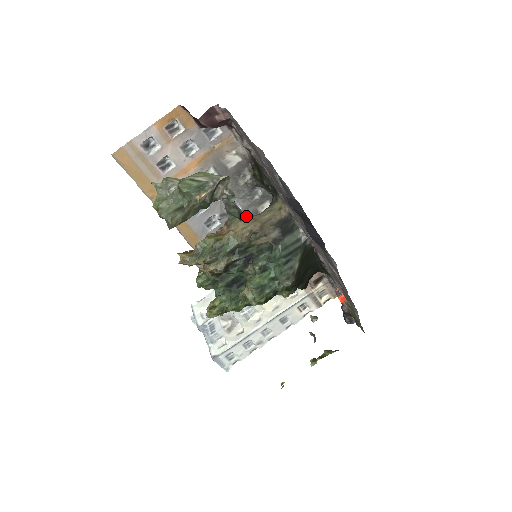
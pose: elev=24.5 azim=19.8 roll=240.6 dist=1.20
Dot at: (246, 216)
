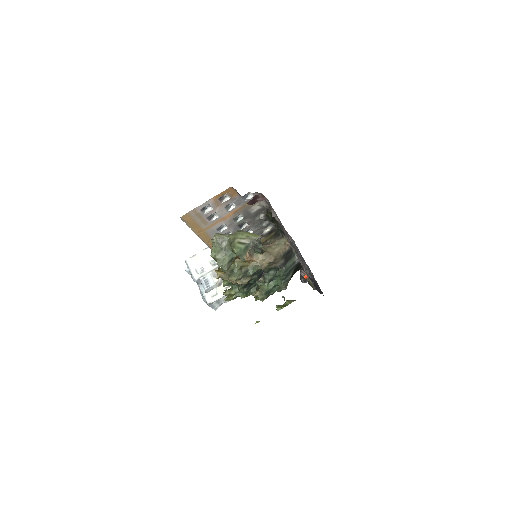
Dot at: (264, 251)
